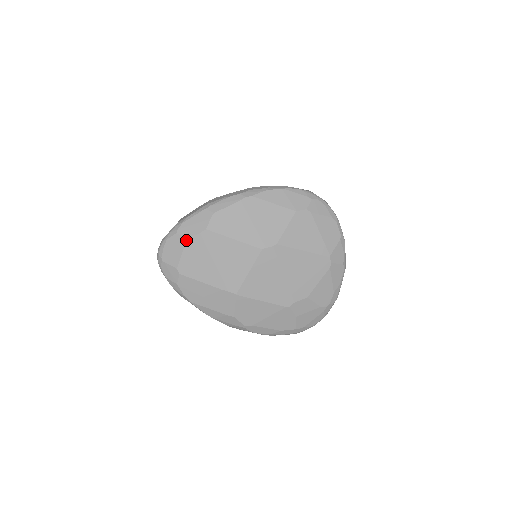
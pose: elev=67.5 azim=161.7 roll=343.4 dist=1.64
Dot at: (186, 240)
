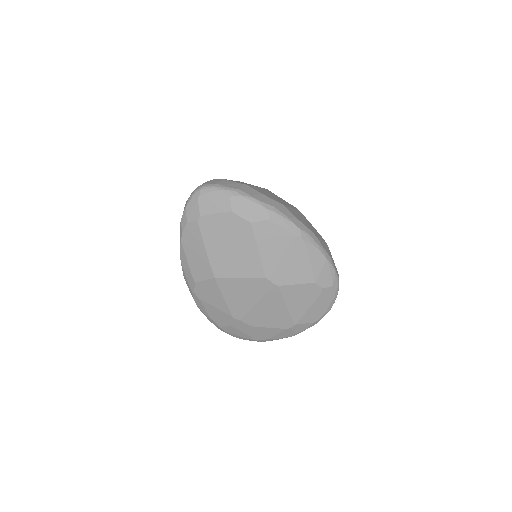
Dot at: (230, 210)
